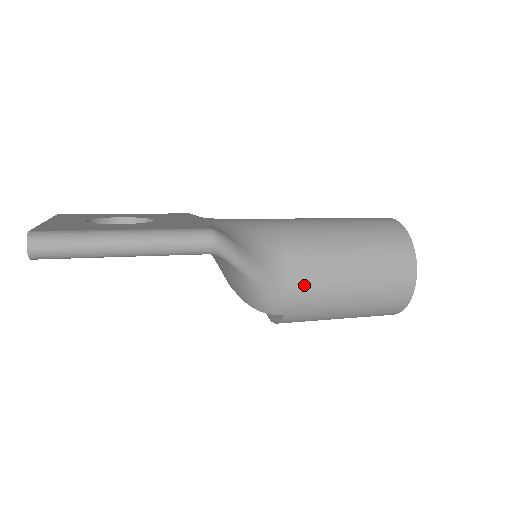
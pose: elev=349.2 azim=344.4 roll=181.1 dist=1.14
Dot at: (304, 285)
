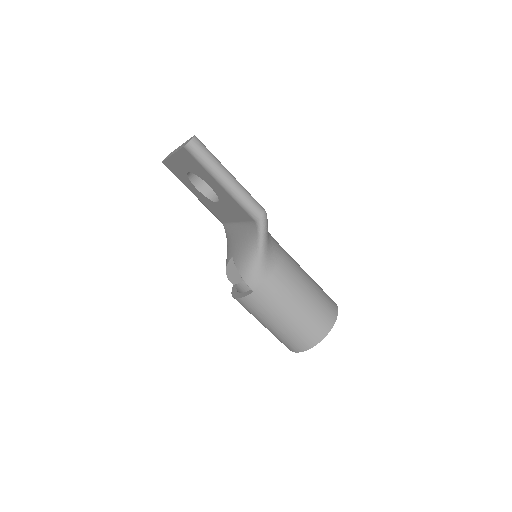
Dot at: (277, 282)
